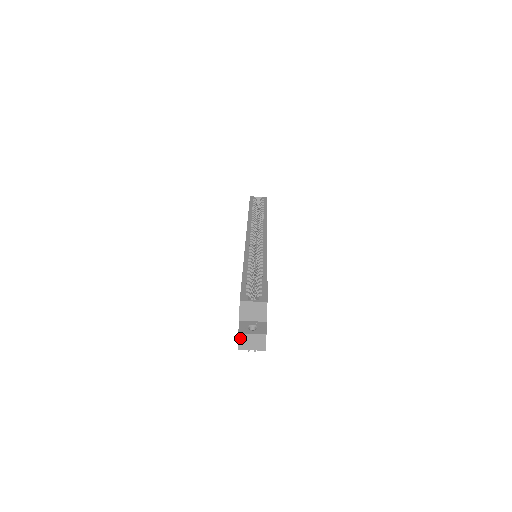
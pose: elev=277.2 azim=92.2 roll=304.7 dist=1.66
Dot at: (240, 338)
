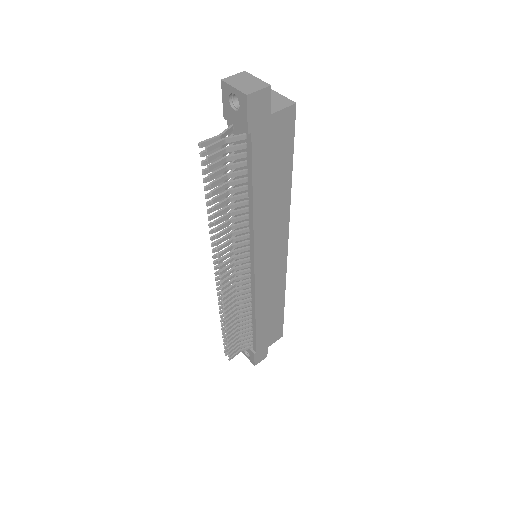
Dot at: (240, 74)
